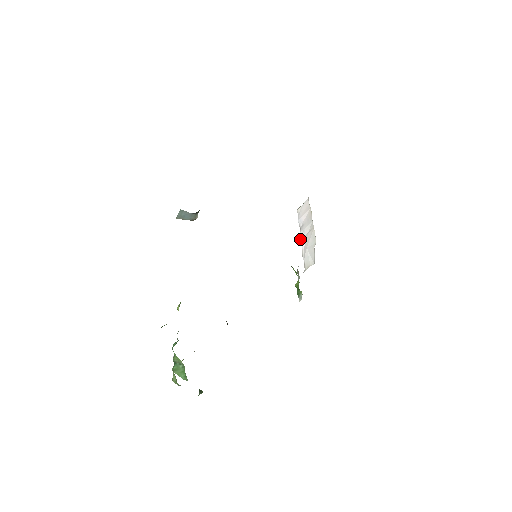
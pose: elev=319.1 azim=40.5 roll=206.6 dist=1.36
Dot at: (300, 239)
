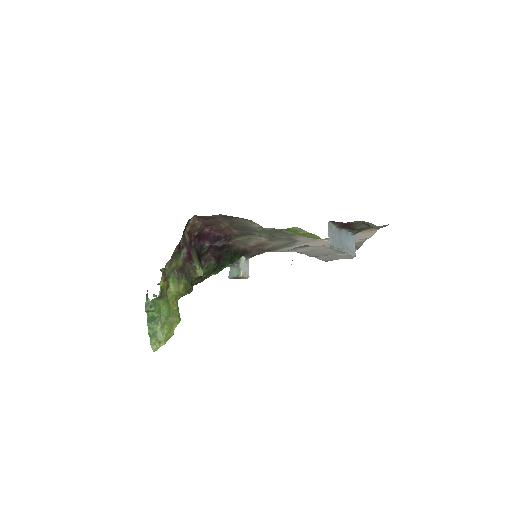
Dot at: (307, 255)
